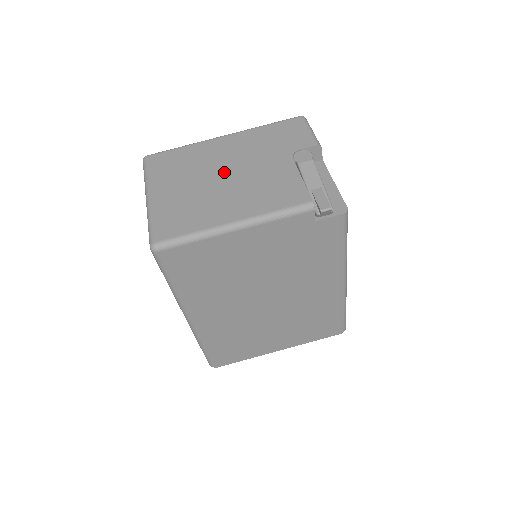
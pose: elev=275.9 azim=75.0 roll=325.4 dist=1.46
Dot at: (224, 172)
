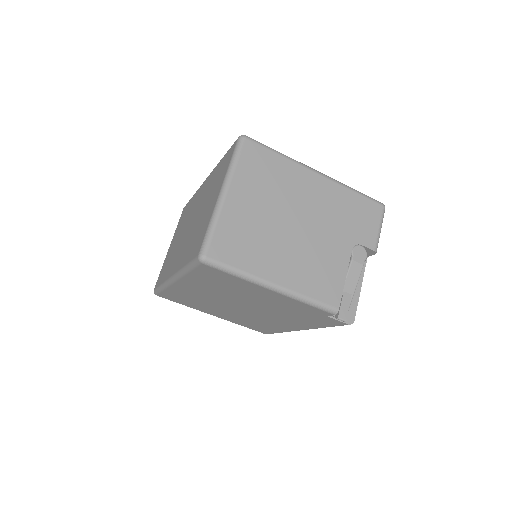
Dot at: (297, 220)
